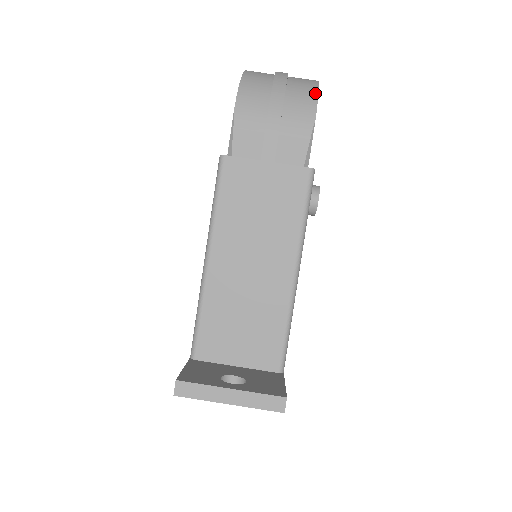
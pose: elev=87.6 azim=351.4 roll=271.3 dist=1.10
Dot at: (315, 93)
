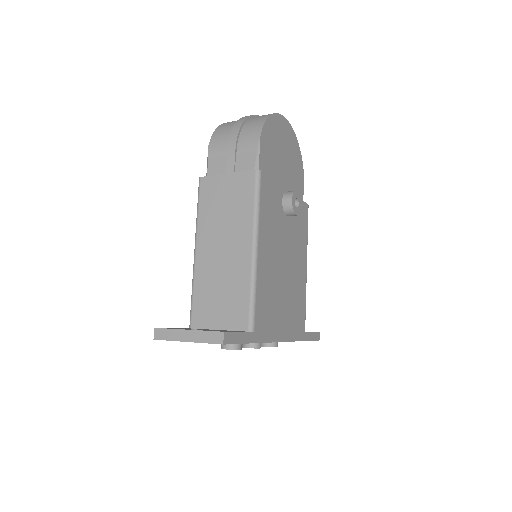
Dot at: (264, 120)
